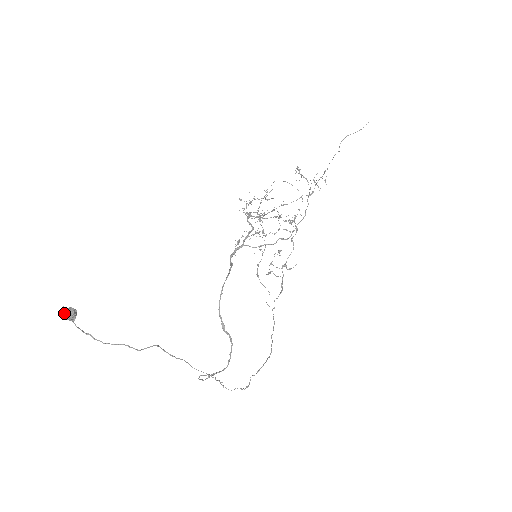
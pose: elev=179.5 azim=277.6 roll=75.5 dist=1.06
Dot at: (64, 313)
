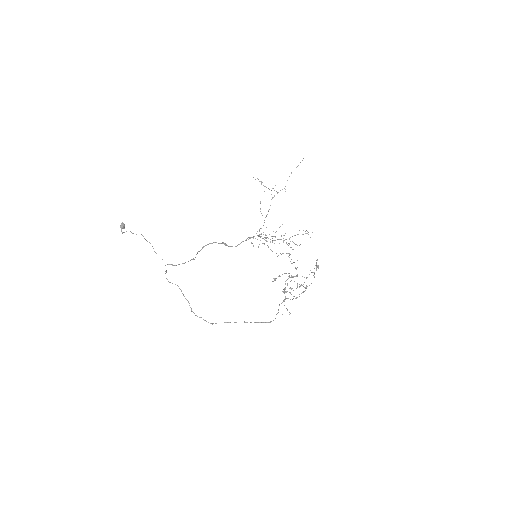
Dot at: (121, 225)
